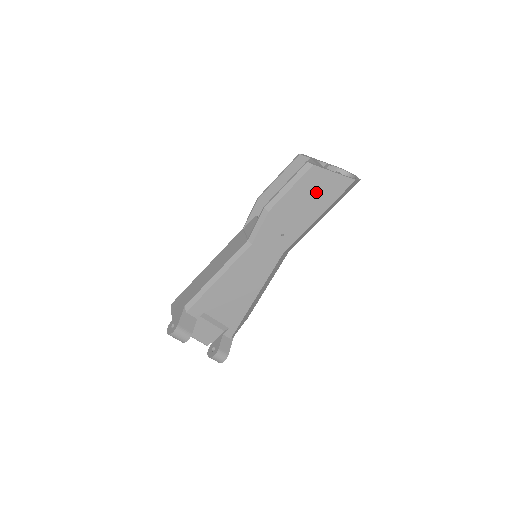
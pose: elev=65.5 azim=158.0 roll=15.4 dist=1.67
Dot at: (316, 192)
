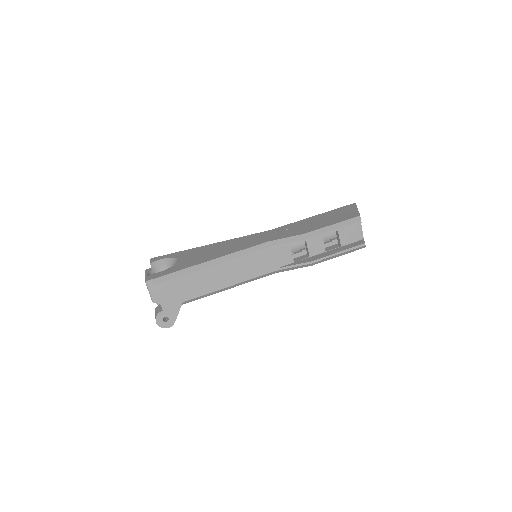
Dot at: occluded
